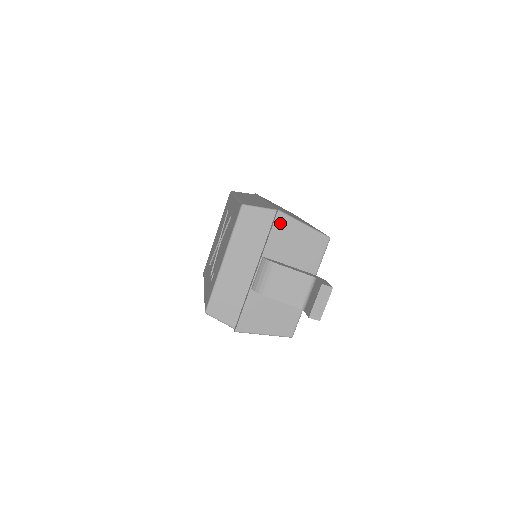
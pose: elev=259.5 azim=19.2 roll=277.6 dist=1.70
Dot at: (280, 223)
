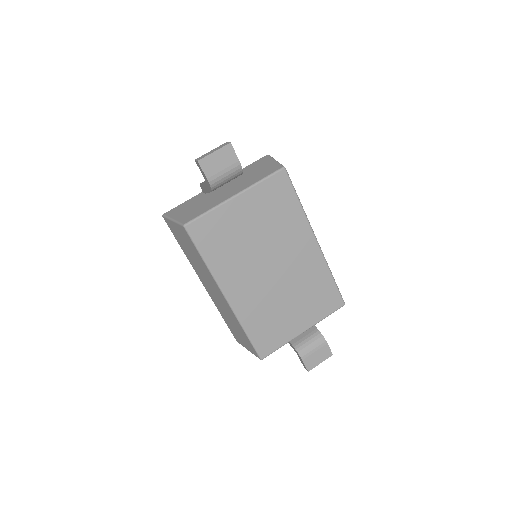
Dot at: (262, 160)
